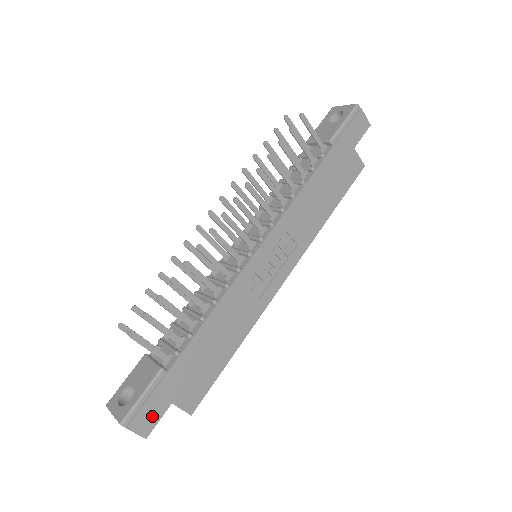
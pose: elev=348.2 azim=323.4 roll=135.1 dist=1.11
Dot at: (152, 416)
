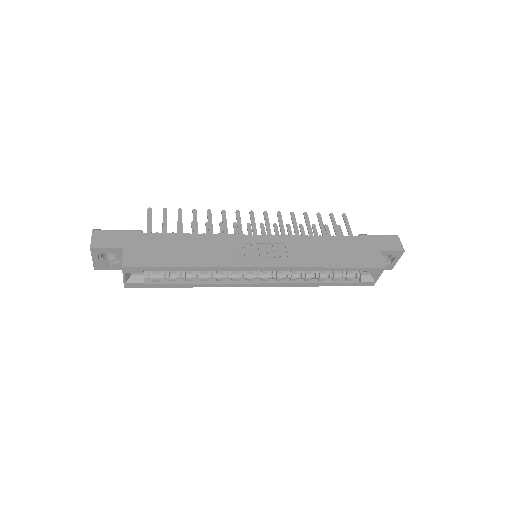
Dot at: (108, 242)
